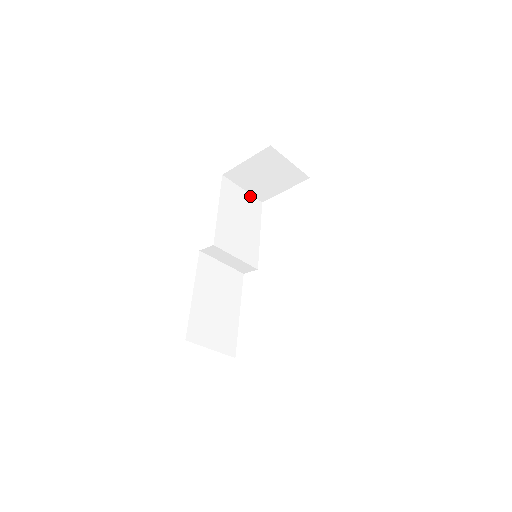
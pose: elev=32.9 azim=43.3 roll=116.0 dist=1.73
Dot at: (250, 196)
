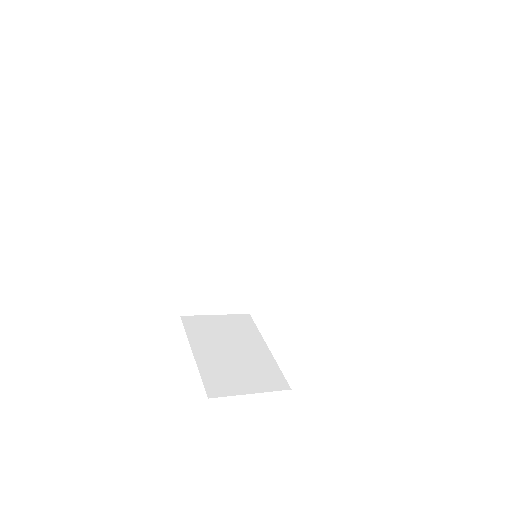
Dot at: (286, 114)
